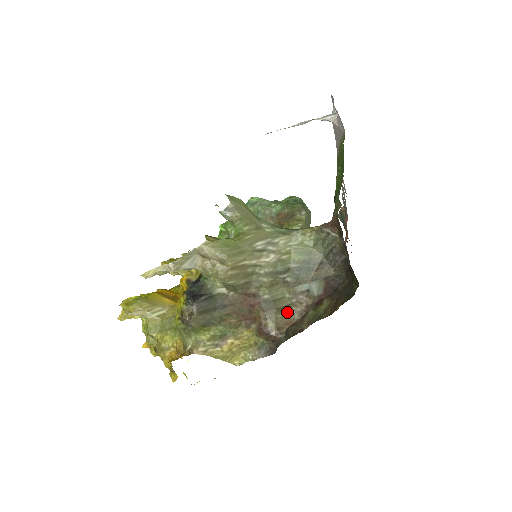
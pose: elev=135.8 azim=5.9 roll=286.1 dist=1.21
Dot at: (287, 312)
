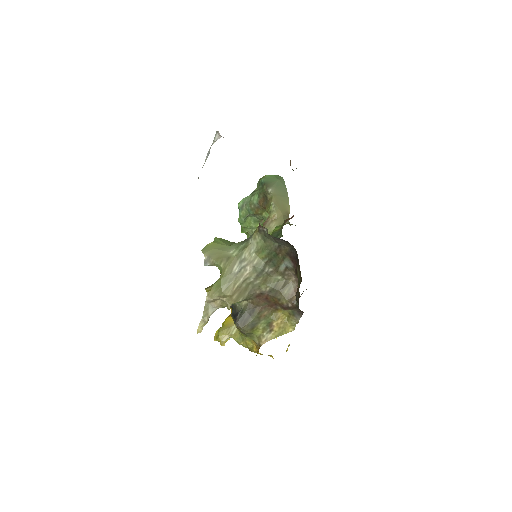
Dot at: (288, 286)
